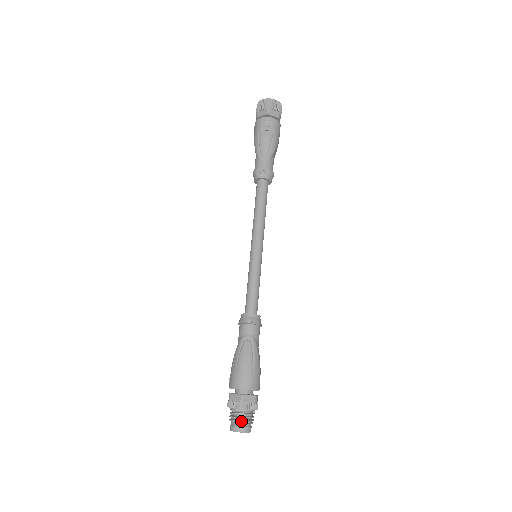
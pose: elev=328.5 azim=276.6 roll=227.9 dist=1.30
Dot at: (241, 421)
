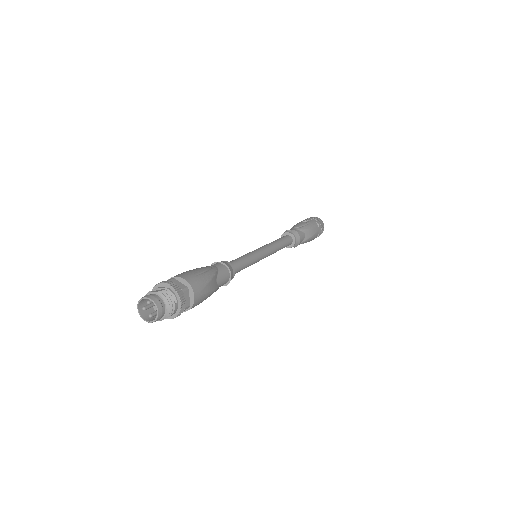
Dot at: (155, 291)
